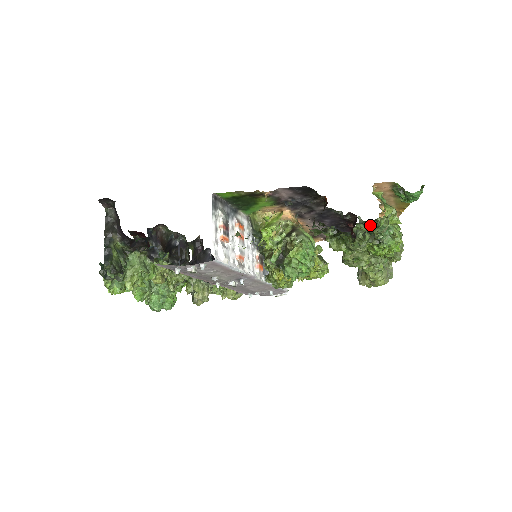
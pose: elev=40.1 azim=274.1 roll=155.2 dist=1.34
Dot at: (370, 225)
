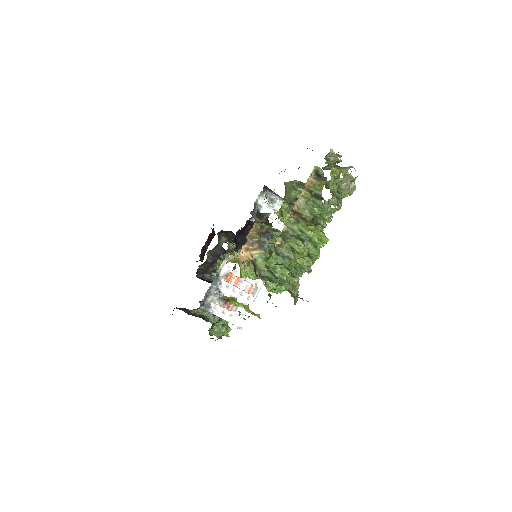
Dot at: occluded
